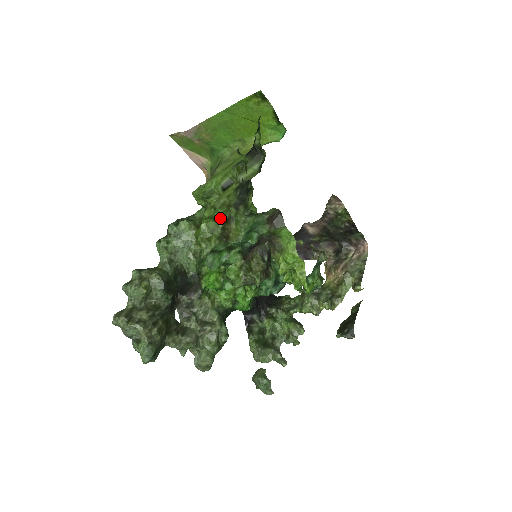
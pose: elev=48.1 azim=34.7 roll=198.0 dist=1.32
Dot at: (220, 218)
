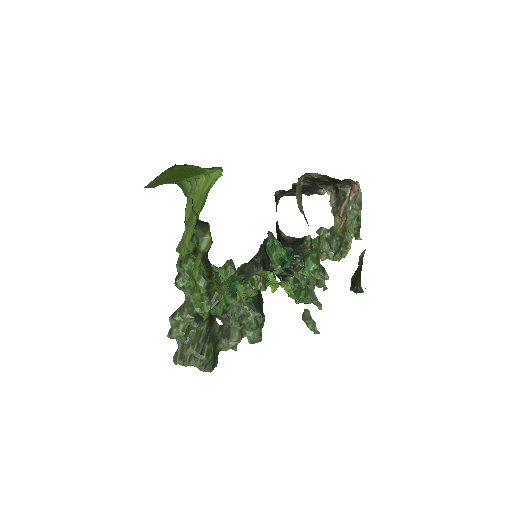
Dot at: (202, 289)
